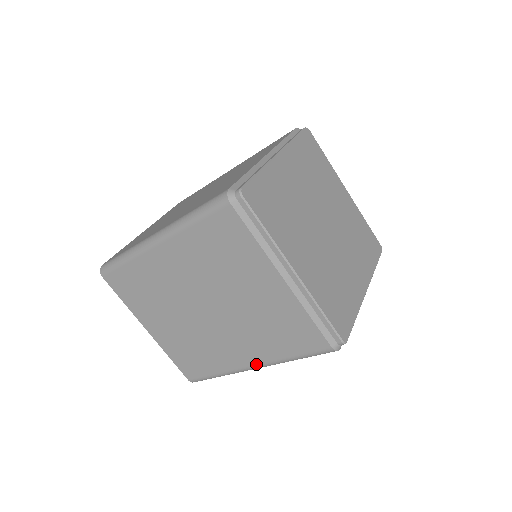
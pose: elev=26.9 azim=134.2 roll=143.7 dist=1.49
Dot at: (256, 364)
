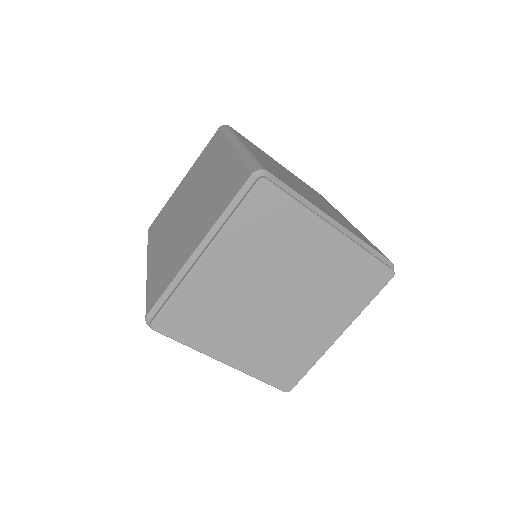
Dot at: occluded
